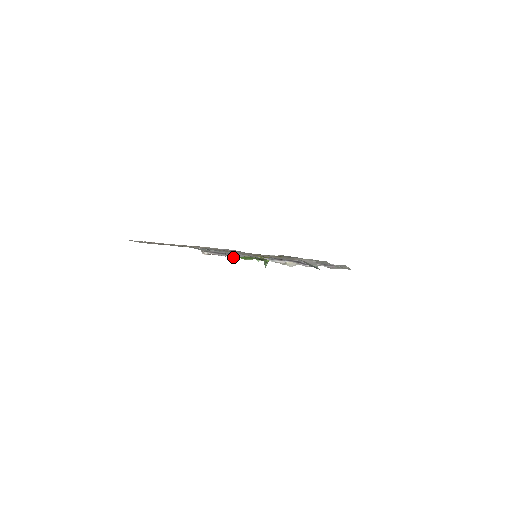
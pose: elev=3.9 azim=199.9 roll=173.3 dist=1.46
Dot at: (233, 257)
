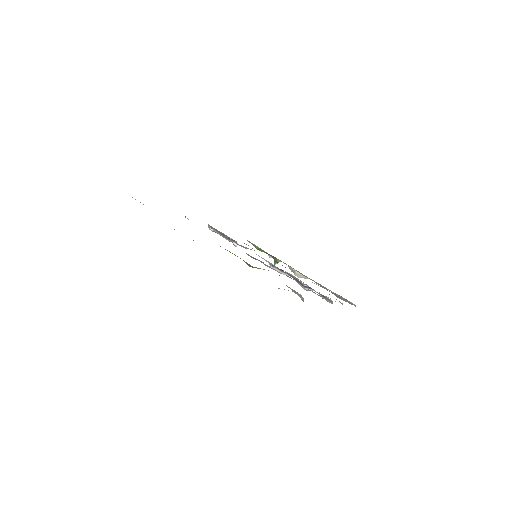
Dot at: (236, 246)
